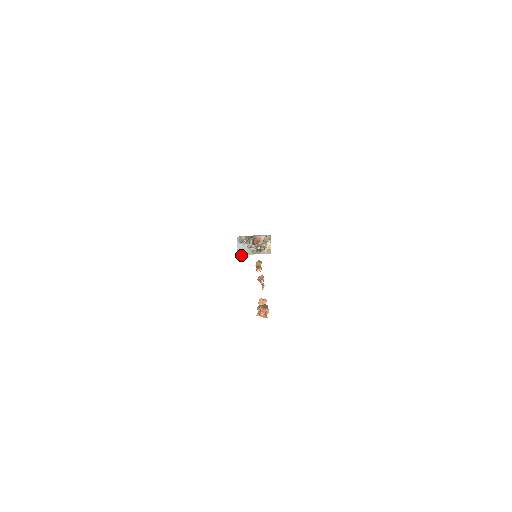
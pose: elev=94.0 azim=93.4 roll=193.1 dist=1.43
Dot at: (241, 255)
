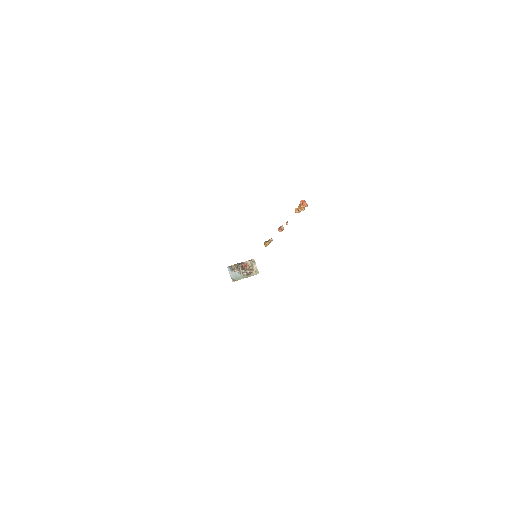
Dot at: occluded
